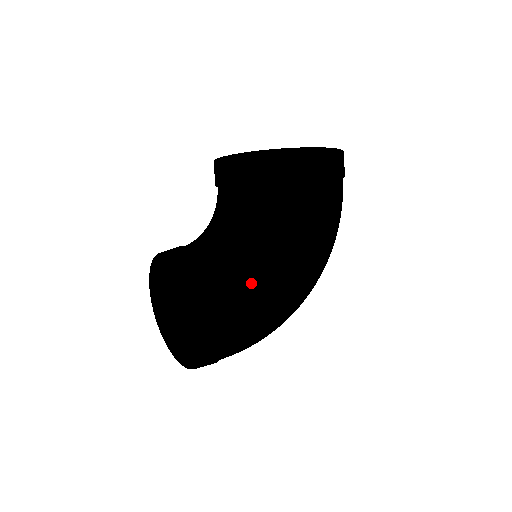
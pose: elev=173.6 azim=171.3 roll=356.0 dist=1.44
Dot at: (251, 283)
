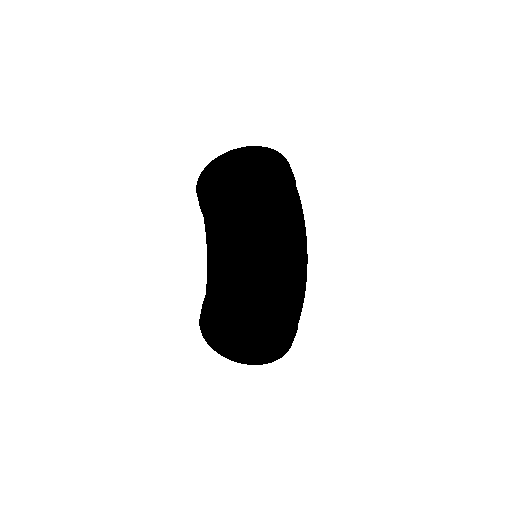
Dot at: (212, 268)
